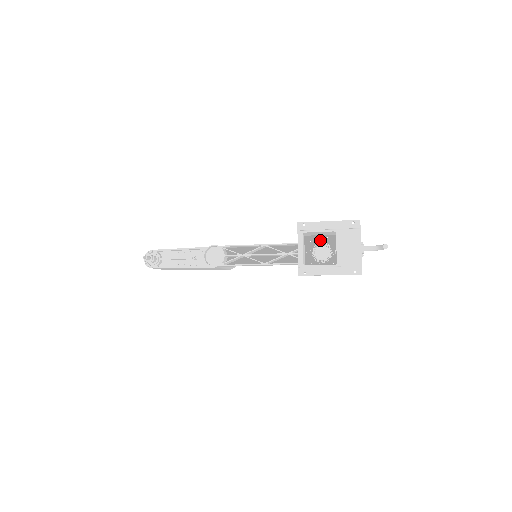
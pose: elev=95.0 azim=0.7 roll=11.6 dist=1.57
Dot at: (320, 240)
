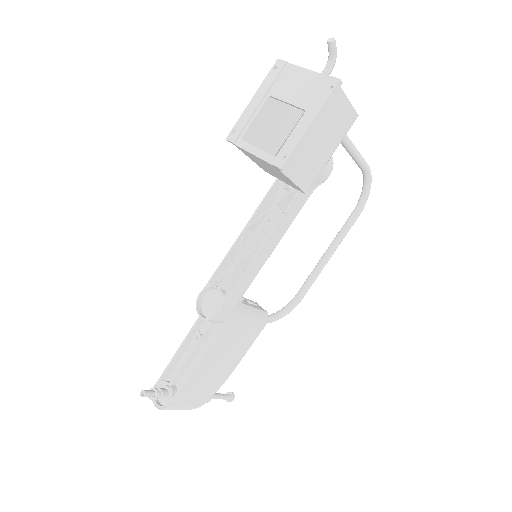
Dot at: occluded
